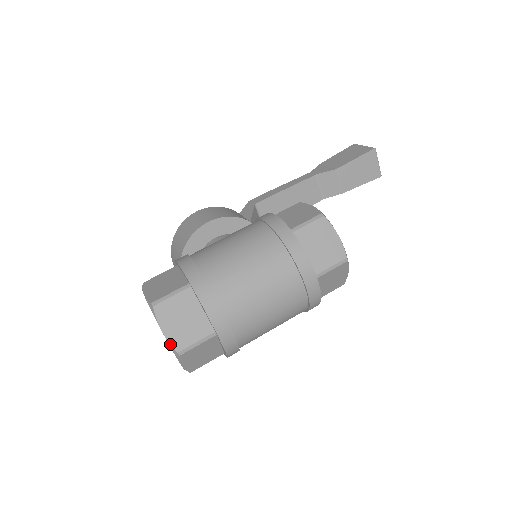
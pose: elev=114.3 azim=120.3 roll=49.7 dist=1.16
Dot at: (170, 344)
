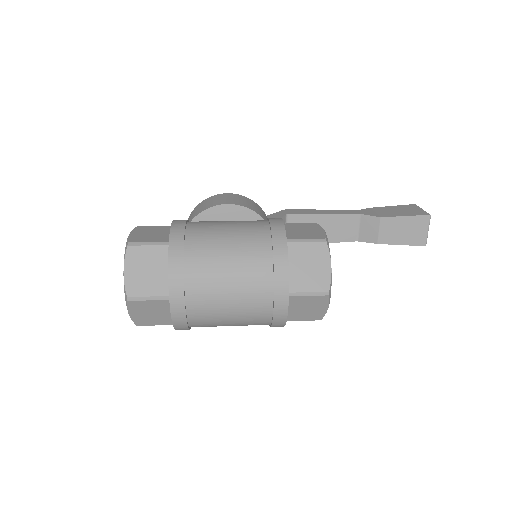
Dot at: (125, 286)
